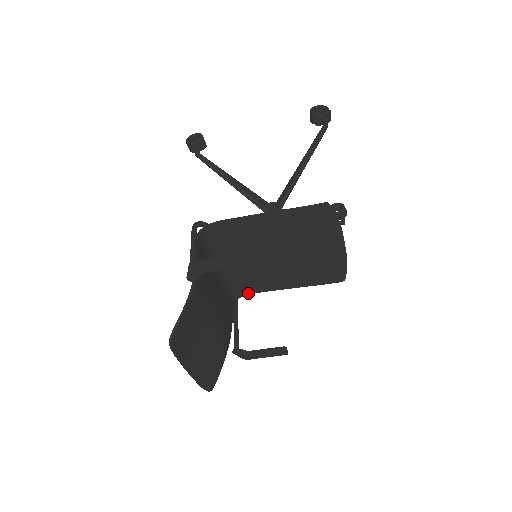
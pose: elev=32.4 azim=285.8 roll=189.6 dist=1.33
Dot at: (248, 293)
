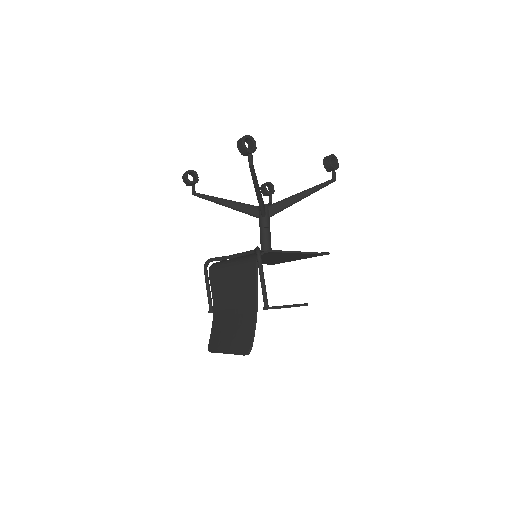
Dot at: occluded
